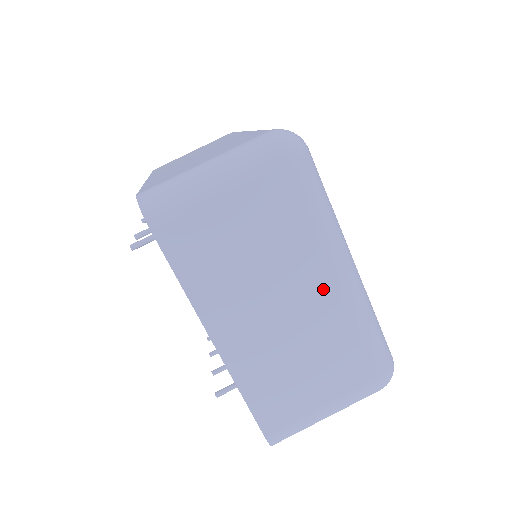
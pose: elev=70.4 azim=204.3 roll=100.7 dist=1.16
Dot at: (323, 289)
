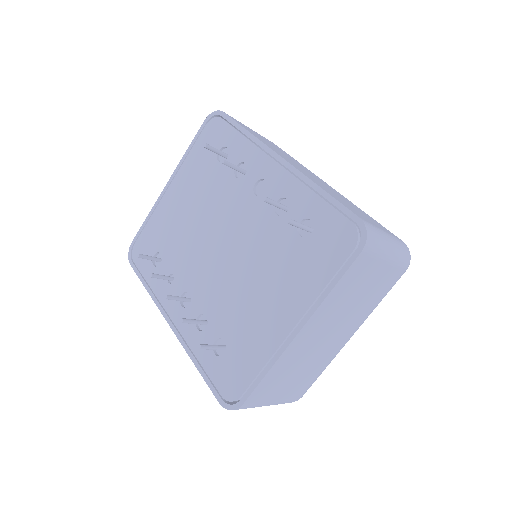
Dot at: (344, 338)
